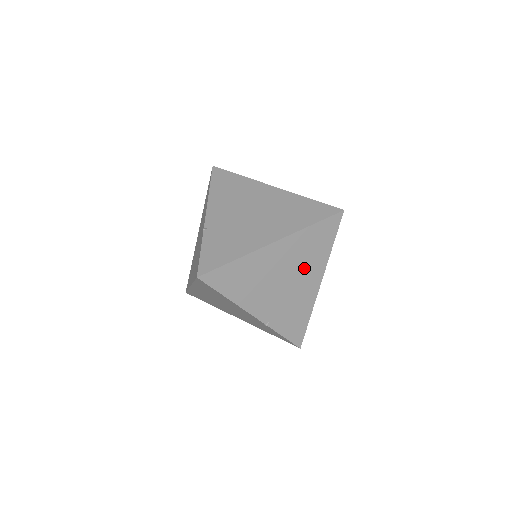
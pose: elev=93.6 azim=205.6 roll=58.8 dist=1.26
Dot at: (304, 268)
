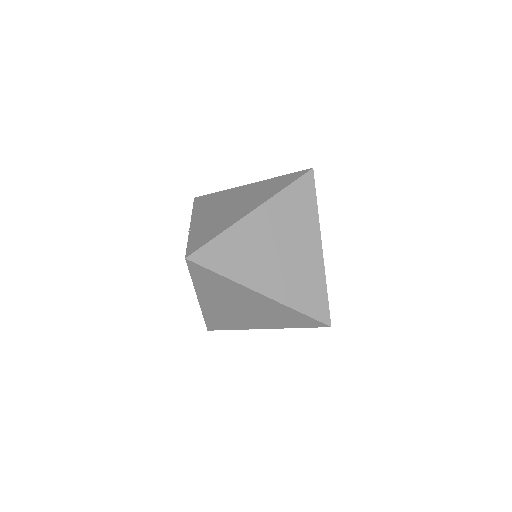
Dot at: (296, 233)
